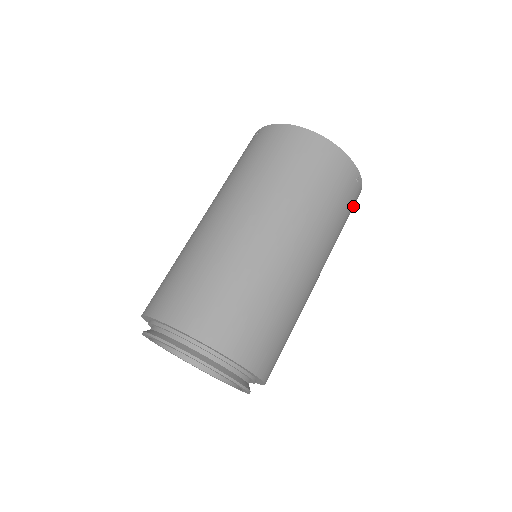
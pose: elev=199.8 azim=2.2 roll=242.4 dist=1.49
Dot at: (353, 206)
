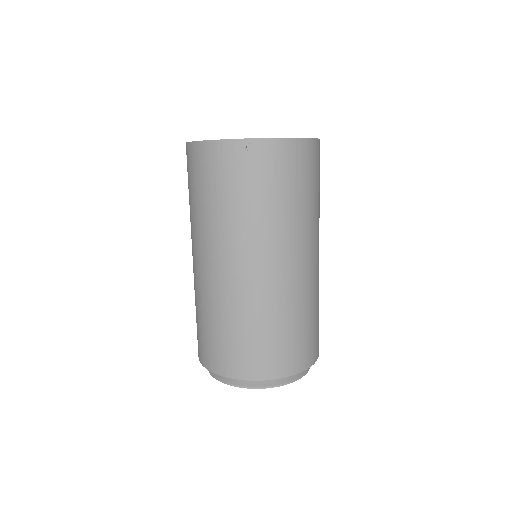
Dot at: occluded
